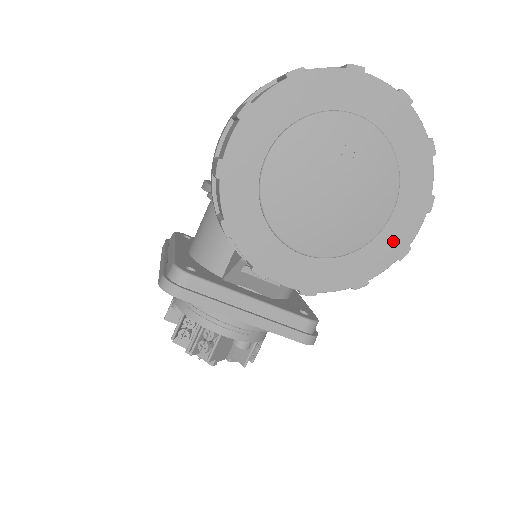
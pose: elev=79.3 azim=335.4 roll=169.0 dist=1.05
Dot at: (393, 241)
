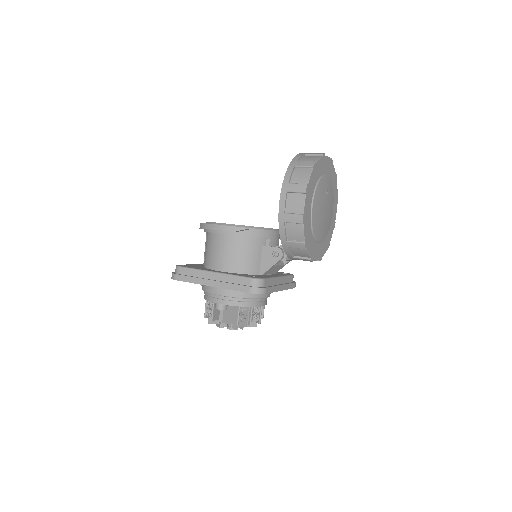
Dot at: (333, 222)
